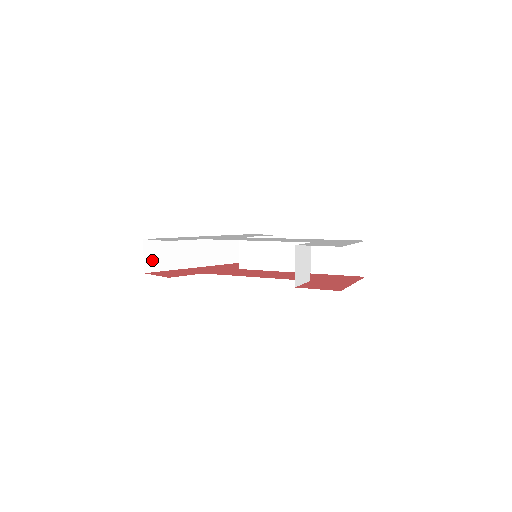
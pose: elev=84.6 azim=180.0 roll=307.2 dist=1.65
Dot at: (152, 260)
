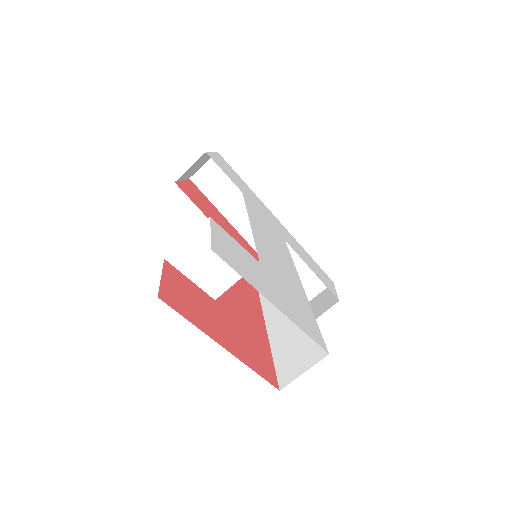
Dot at: (207, 177)
